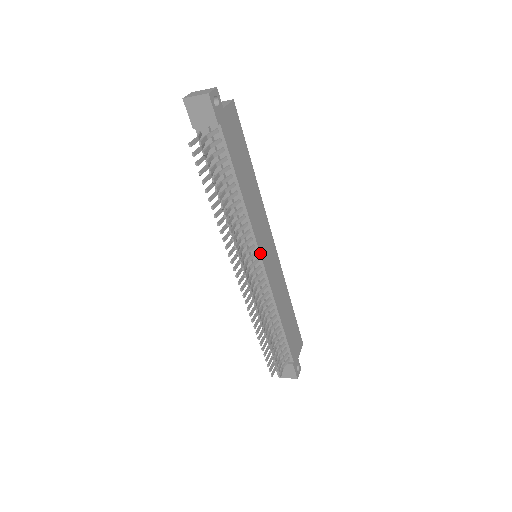
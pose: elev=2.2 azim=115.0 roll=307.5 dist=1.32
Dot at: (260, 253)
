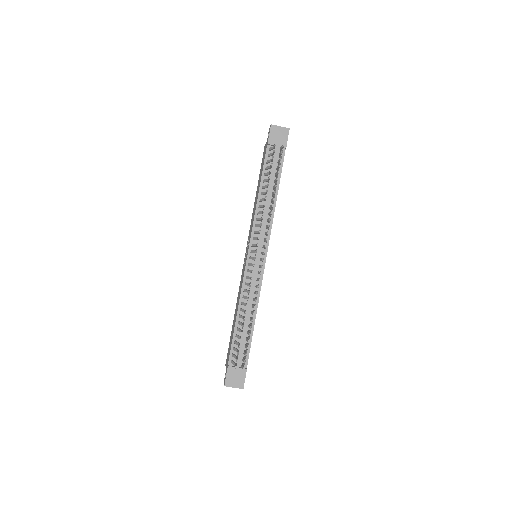
Dot at: occluded
